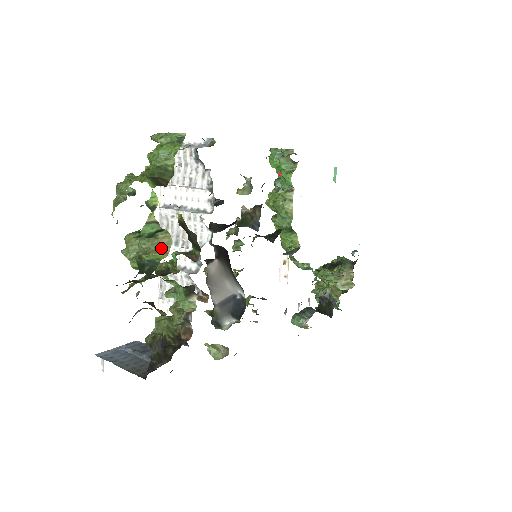
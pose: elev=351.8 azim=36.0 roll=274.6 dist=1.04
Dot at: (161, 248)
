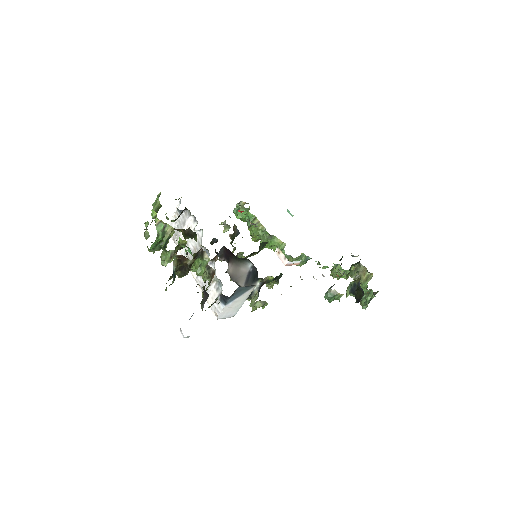
Dot at: (170, 234)
